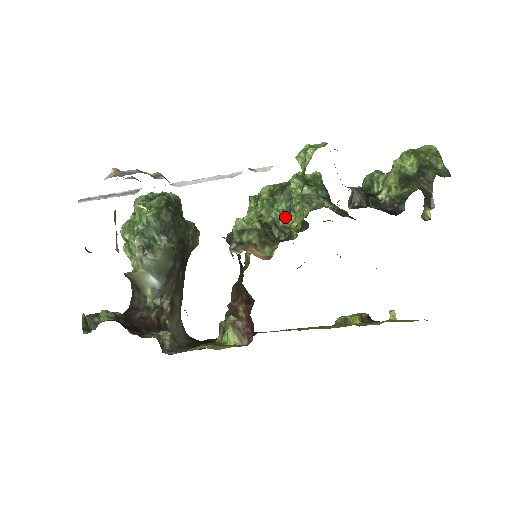
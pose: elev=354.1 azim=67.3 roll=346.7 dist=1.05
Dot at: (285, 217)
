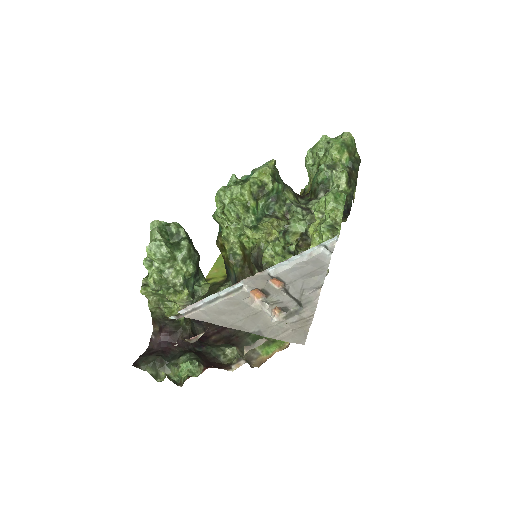
Dot at: (280, 225)
